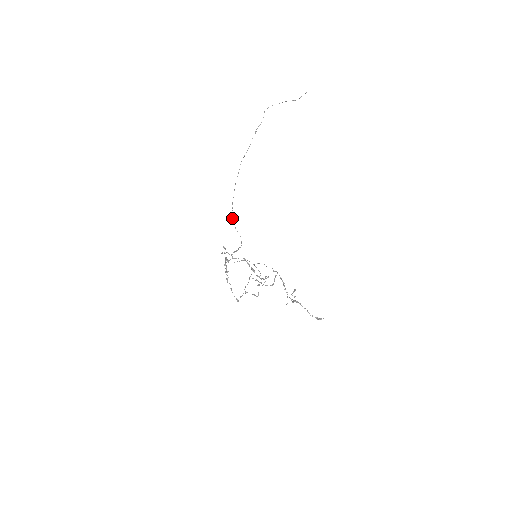
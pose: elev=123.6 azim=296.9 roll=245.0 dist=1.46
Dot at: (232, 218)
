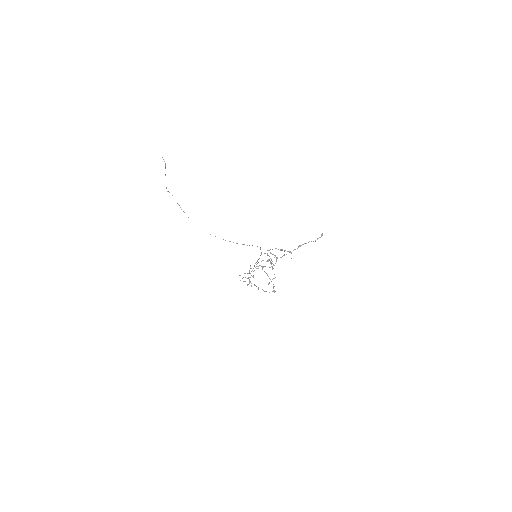
Dot at: occluded
